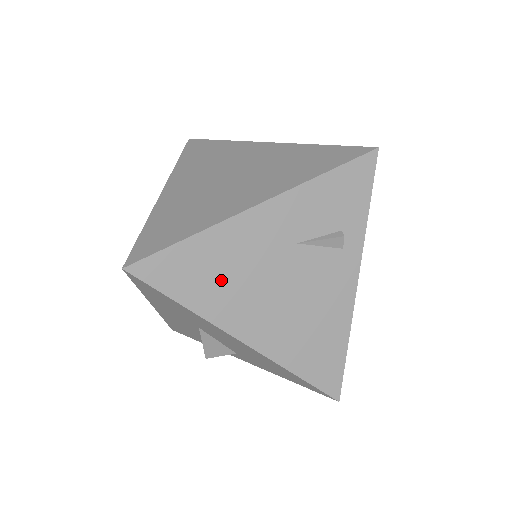
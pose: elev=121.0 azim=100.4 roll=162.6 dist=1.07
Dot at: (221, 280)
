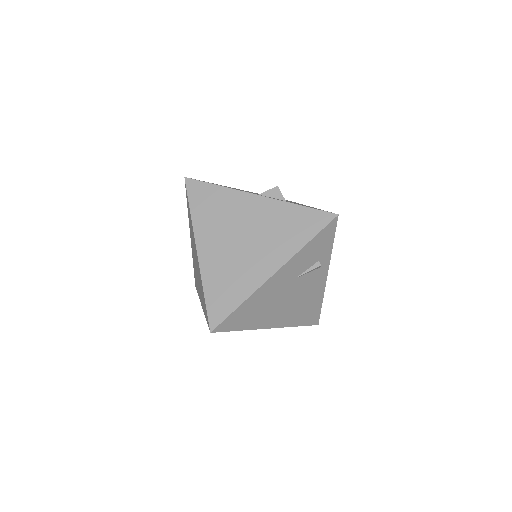
Dot at: (259, 312)
